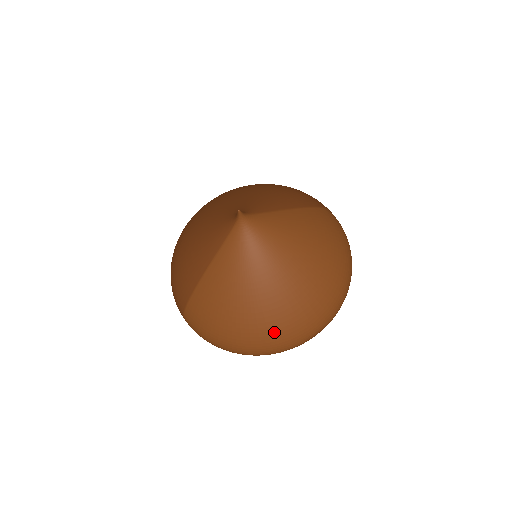
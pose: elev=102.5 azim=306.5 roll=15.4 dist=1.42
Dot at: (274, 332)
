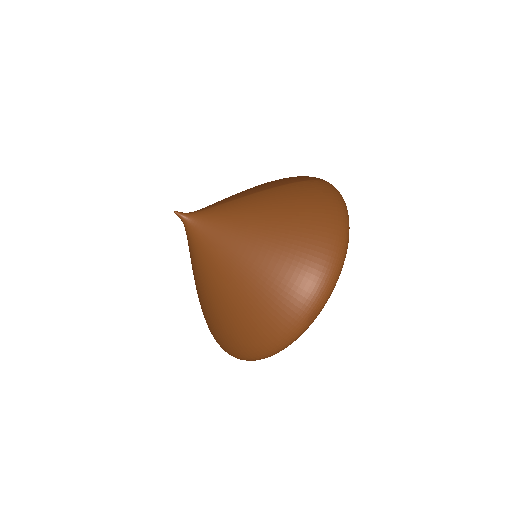
Dot at: (257, 323)
